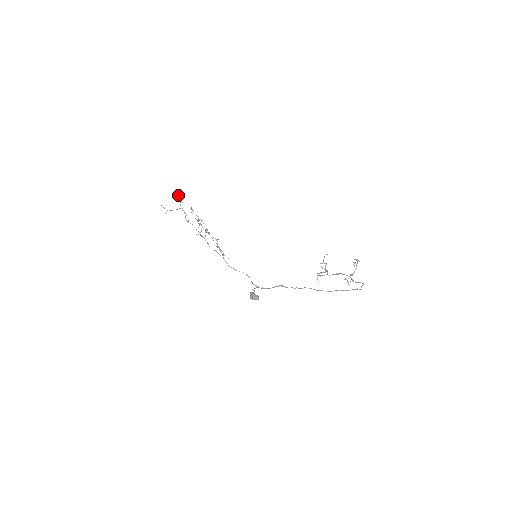
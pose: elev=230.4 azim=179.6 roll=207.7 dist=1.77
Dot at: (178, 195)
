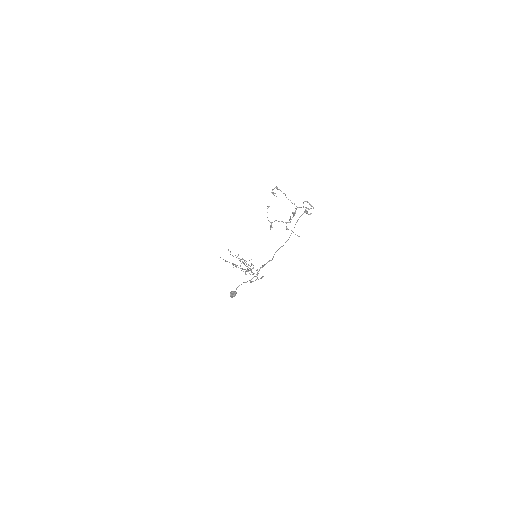
Dot at: occluded
